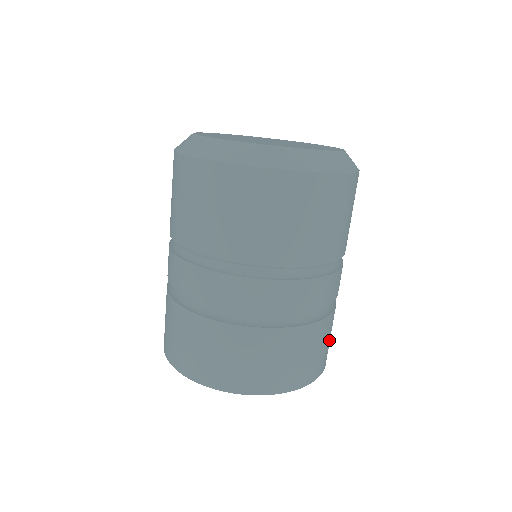
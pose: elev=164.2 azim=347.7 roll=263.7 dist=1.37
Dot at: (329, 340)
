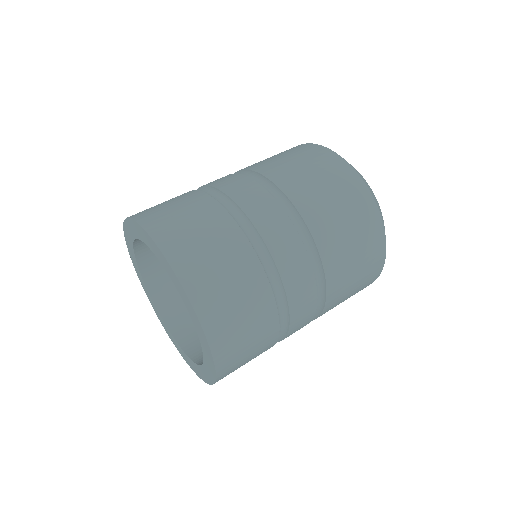
Dot at: (246, 361)
